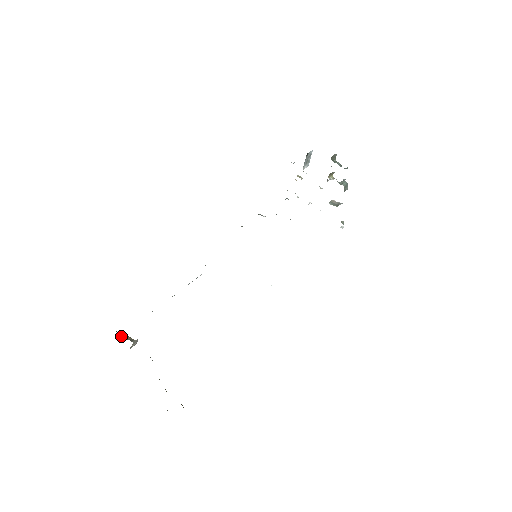
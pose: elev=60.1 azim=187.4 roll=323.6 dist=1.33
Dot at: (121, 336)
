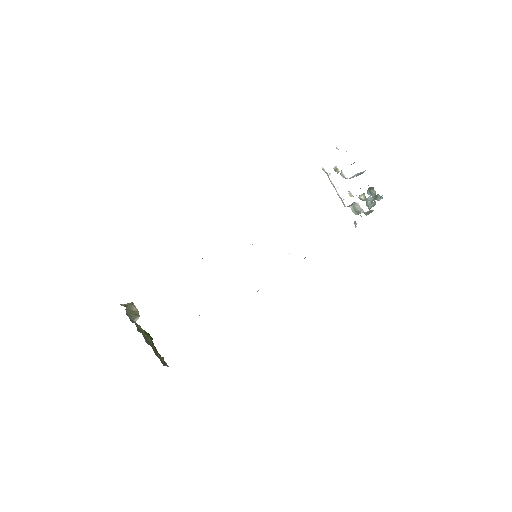
Dot at: (127, 310)
